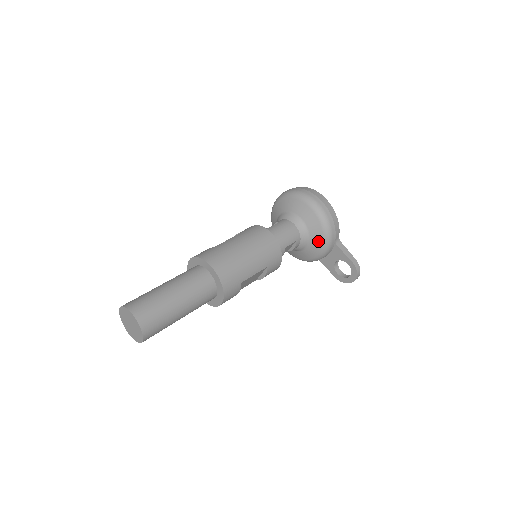
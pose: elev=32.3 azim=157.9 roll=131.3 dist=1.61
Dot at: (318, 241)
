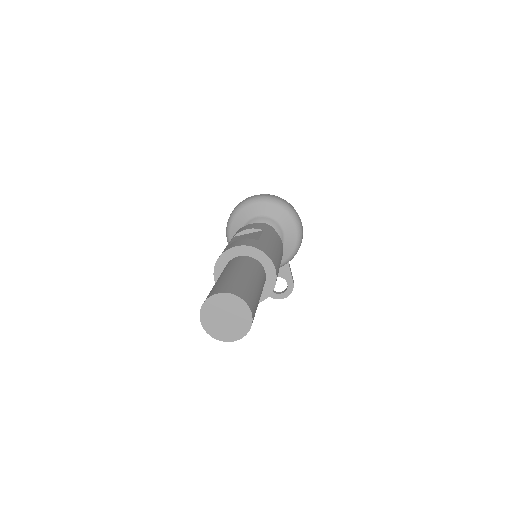
Dot at: (284, 256)
